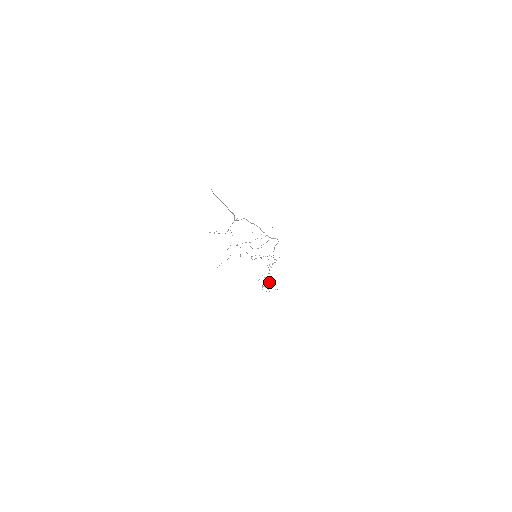
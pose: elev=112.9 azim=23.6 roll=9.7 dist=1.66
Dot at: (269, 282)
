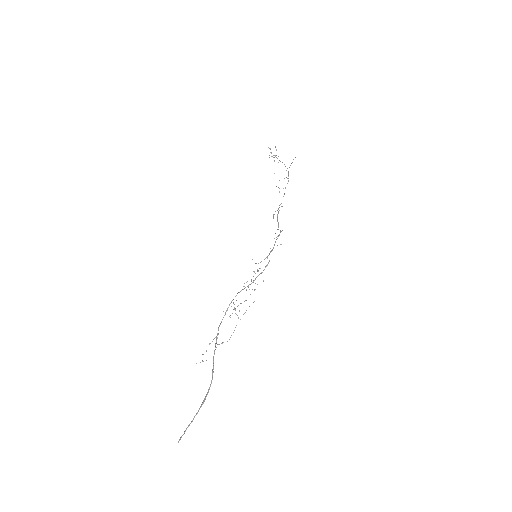
Dot at: occluded
